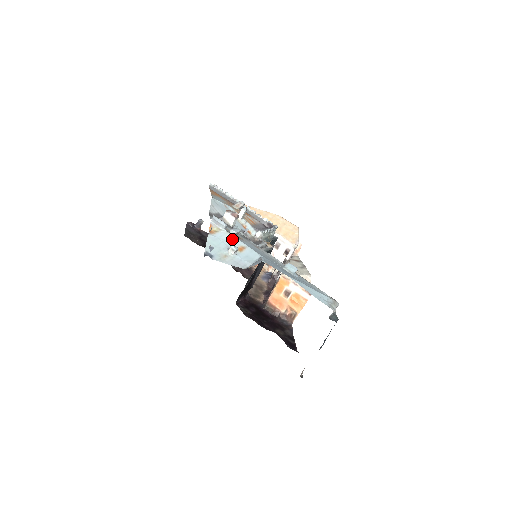
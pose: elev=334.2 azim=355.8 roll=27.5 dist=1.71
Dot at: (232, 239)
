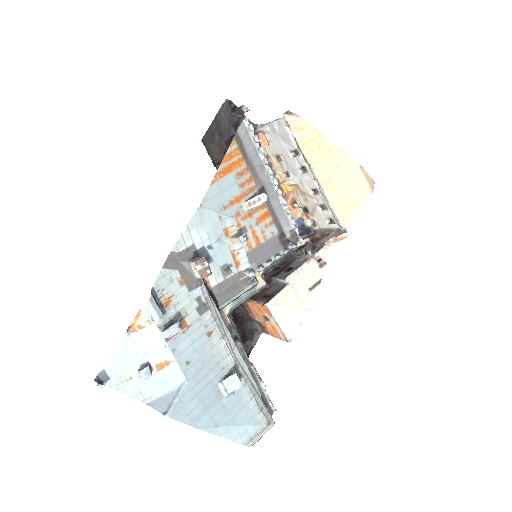
Dot at: (159, 345)
